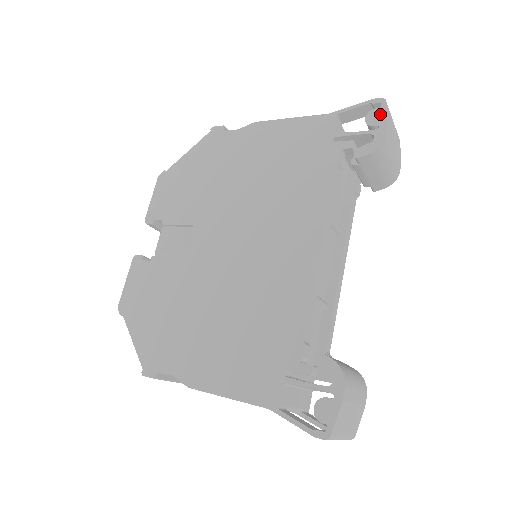
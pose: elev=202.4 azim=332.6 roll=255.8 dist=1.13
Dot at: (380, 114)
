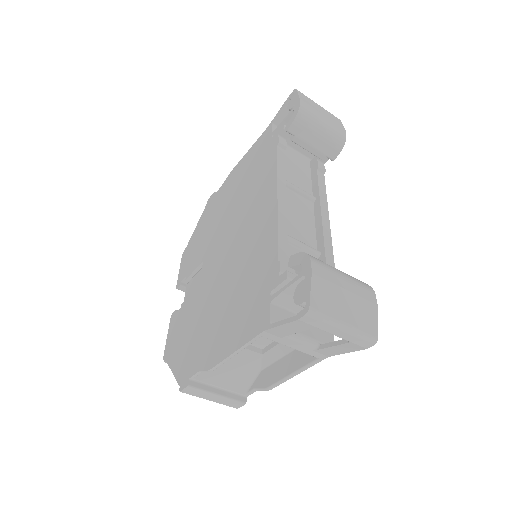
Dot at: (294, 98)
